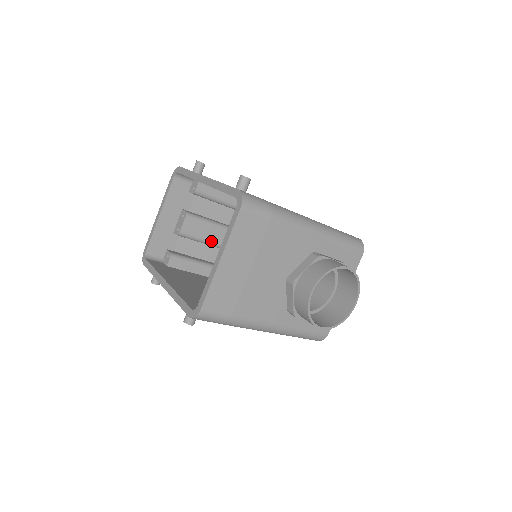
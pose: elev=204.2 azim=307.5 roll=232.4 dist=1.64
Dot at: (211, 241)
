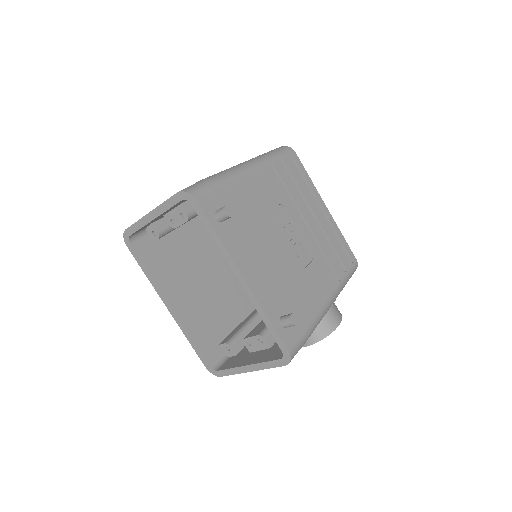
Dot at: occluded
